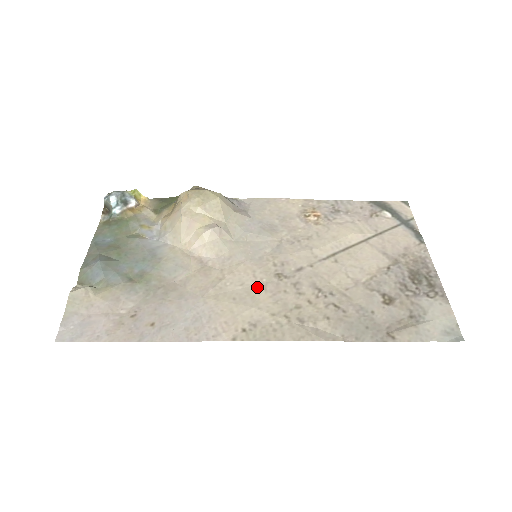
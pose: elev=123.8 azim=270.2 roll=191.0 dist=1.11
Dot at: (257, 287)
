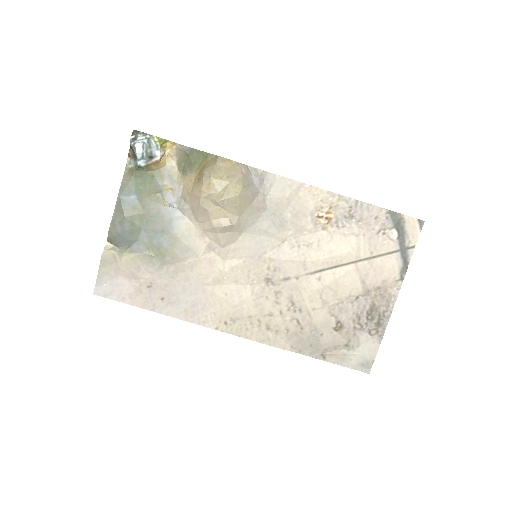
Dot at: (247, 287)
